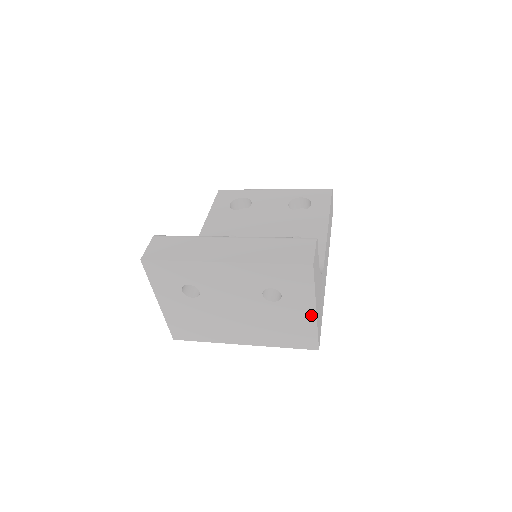
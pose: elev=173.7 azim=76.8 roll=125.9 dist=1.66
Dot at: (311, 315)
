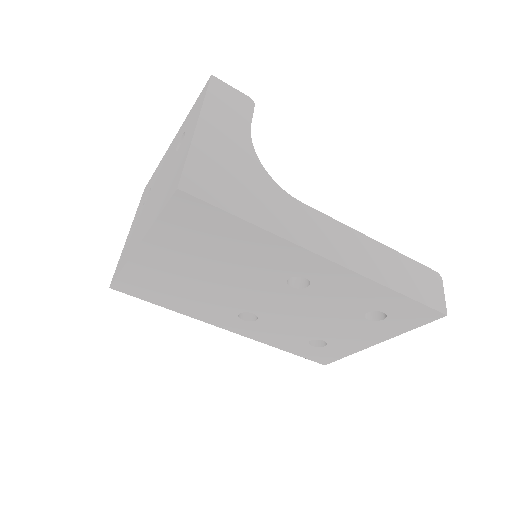
Dot at: (192, 136)
